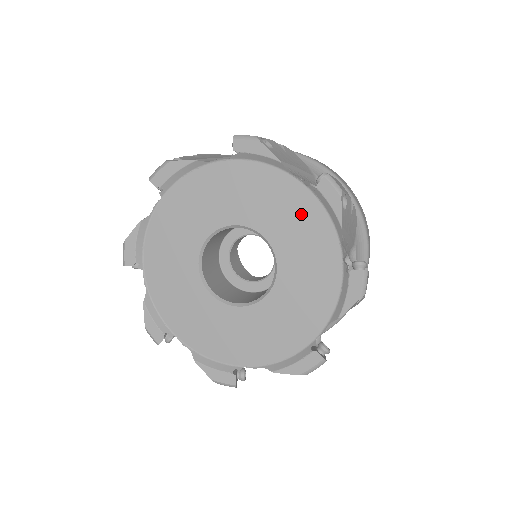
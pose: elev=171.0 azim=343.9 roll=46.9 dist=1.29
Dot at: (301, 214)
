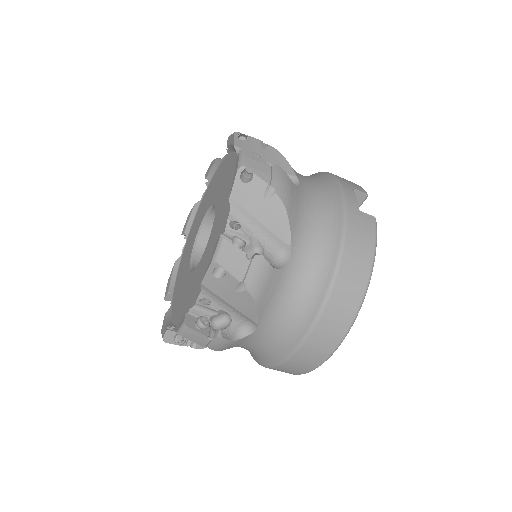
Dot at: (210, 190)
